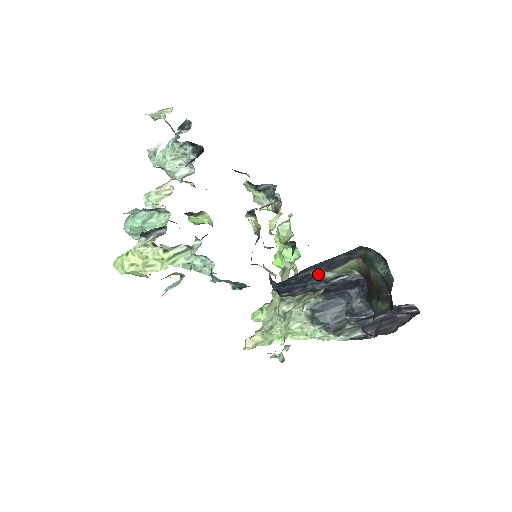
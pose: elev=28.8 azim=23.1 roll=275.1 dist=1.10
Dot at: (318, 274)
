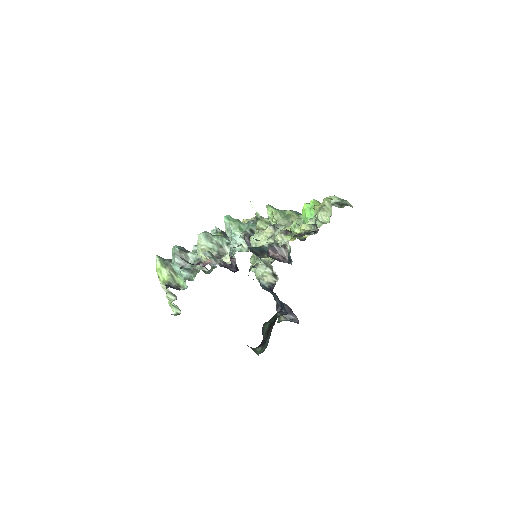
Dot at: occluded
